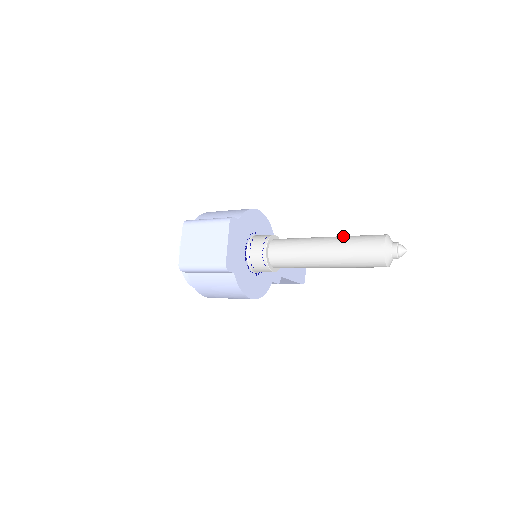
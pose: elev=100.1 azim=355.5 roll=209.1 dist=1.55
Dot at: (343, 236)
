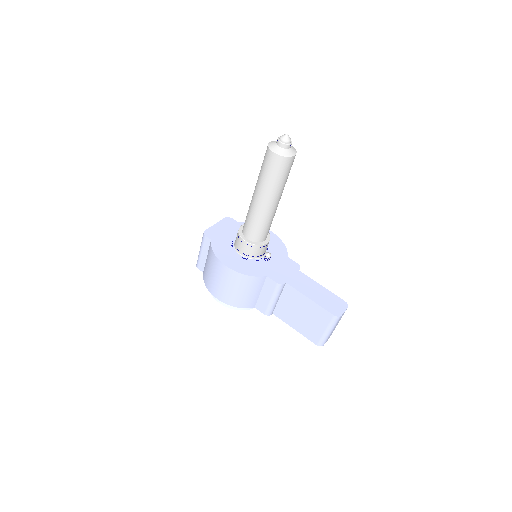
Dot at: occluded
